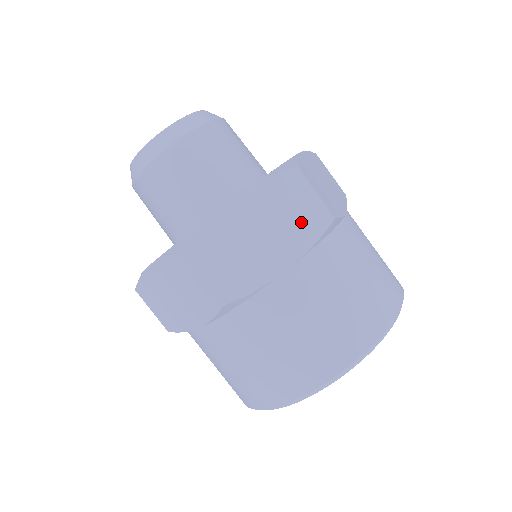
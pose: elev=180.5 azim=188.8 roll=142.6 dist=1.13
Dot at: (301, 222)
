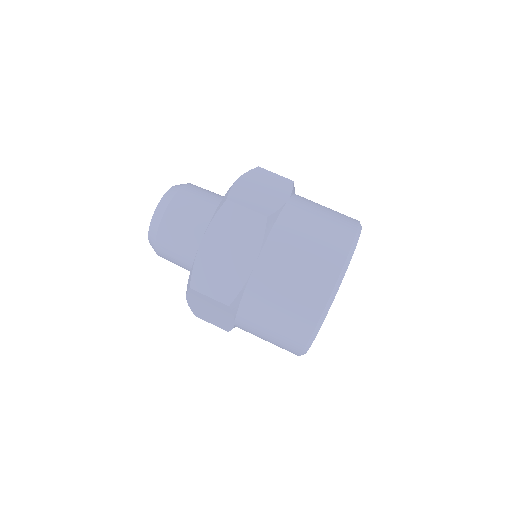
Dot at: (248, 231)
